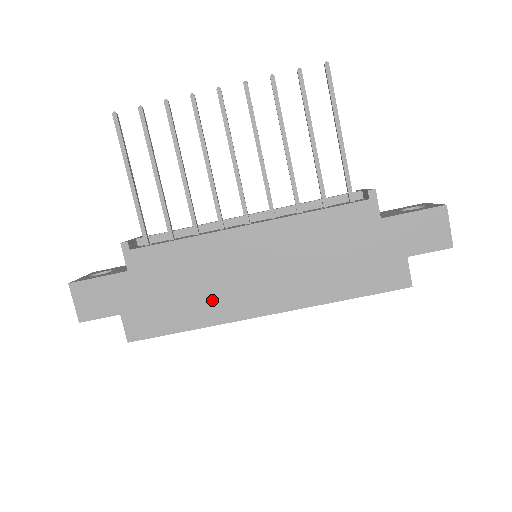
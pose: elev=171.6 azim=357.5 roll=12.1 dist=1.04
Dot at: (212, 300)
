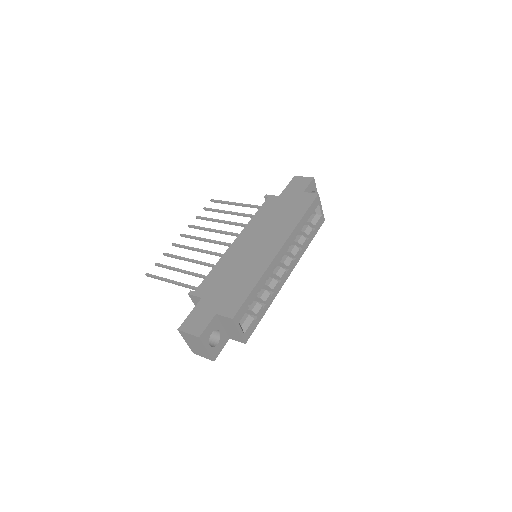
Dot at: (251, 269)
